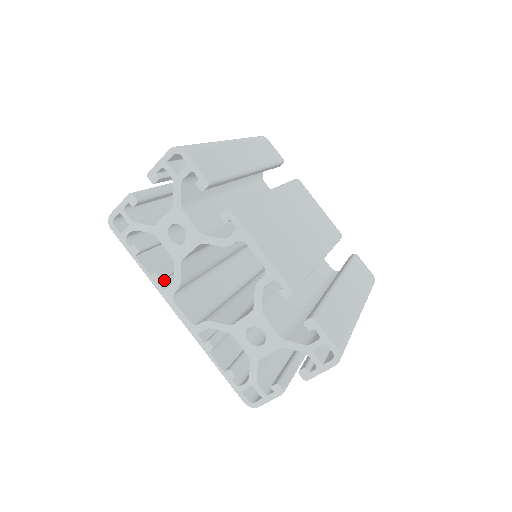
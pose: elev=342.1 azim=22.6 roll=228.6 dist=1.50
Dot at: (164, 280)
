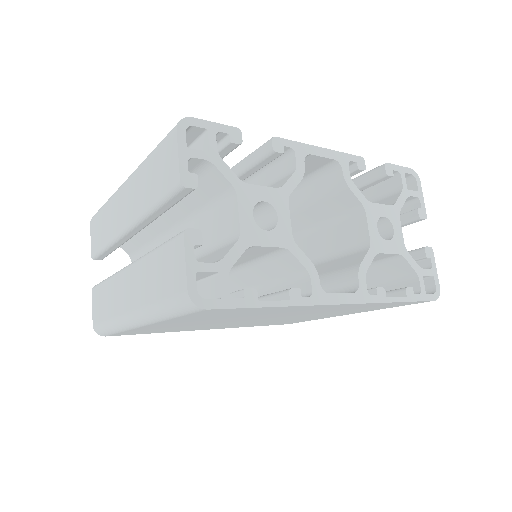
Dot at: occluded
